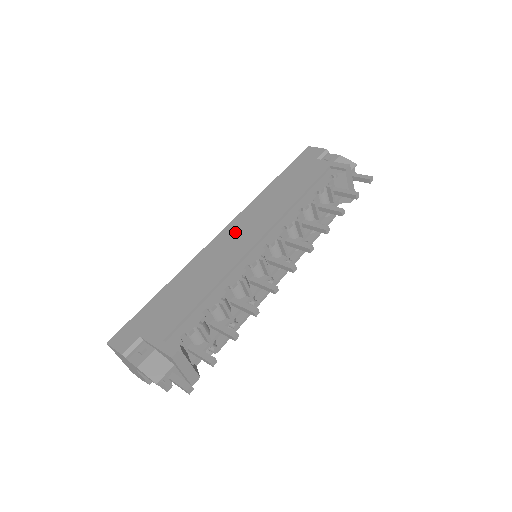
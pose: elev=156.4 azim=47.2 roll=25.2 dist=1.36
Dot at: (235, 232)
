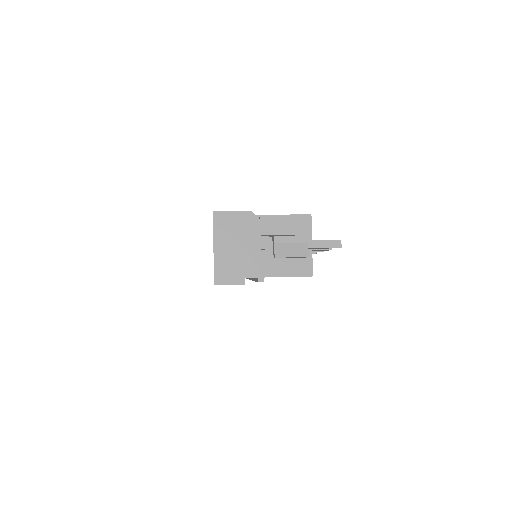
Dot at: occluded
